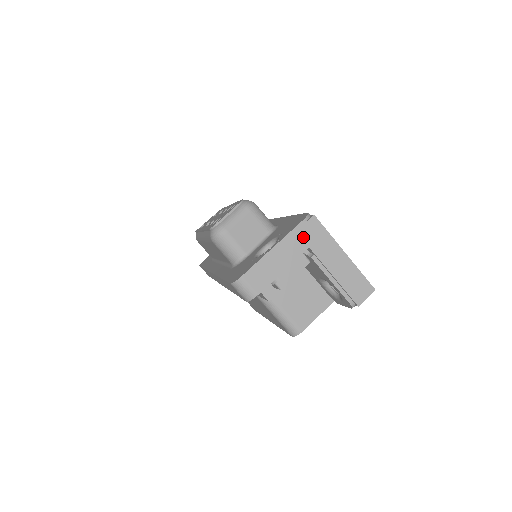
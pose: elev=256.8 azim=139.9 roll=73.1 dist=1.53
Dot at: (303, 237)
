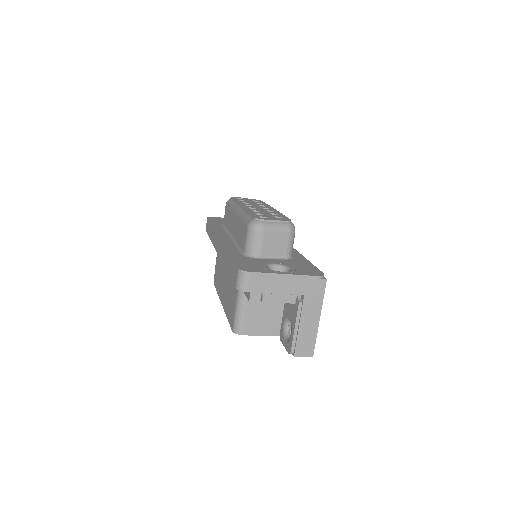
Dot at: (307, 286)
